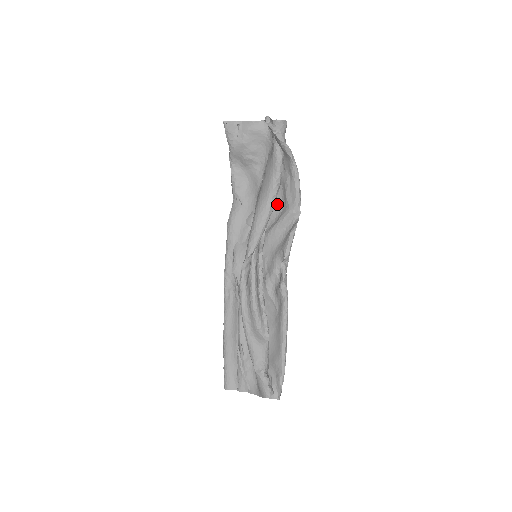
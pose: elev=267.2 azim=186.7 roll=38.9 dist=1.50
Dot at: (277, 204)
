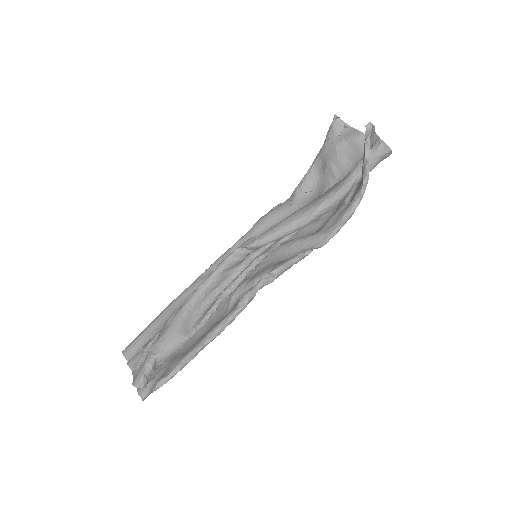
Dot at: (317, 224)
